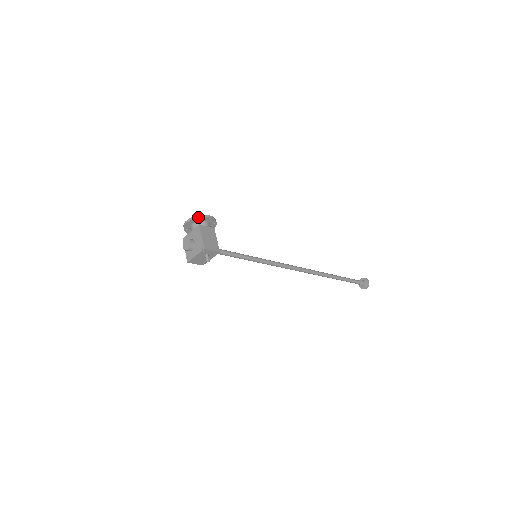
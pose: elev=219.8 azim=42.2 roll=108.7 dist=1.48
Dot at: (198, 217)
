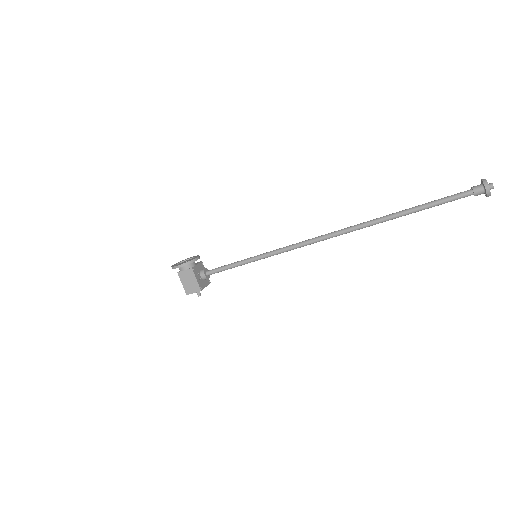
Dot at: occluded
